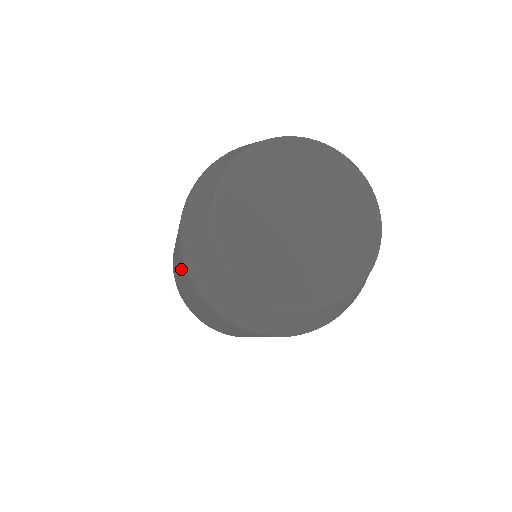
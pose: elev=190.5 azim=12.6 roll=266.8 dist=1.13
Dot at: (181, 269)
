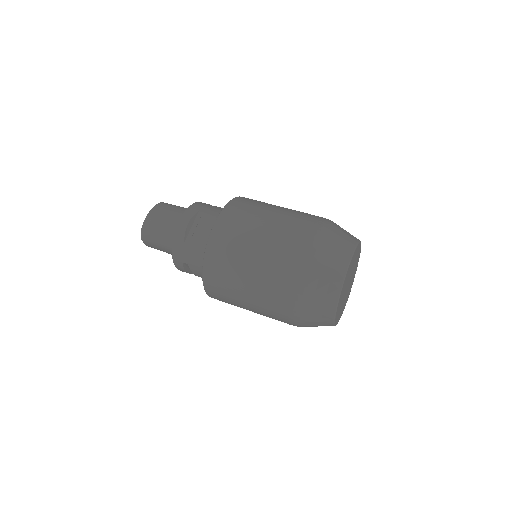
Dot at: (271, 308)
